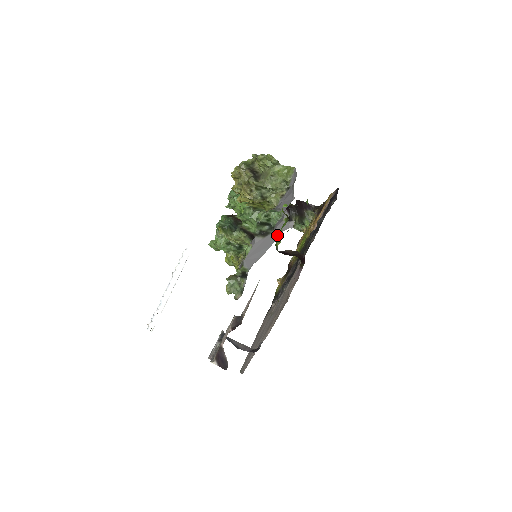
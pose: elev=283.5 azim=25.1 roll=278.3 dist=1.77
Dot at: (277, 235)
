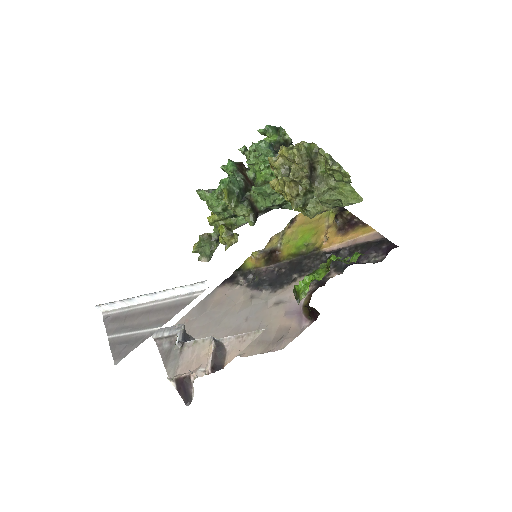
Dot at: occluded
